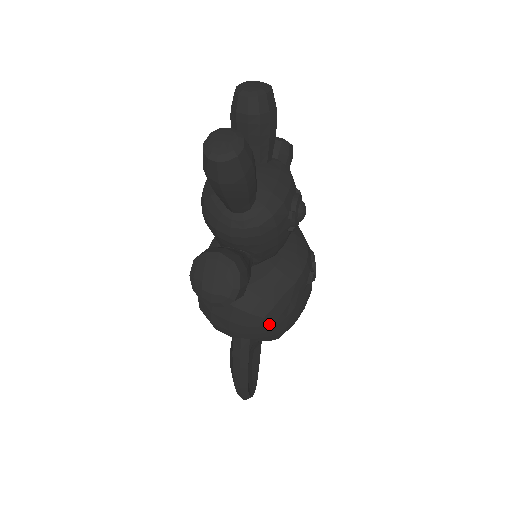
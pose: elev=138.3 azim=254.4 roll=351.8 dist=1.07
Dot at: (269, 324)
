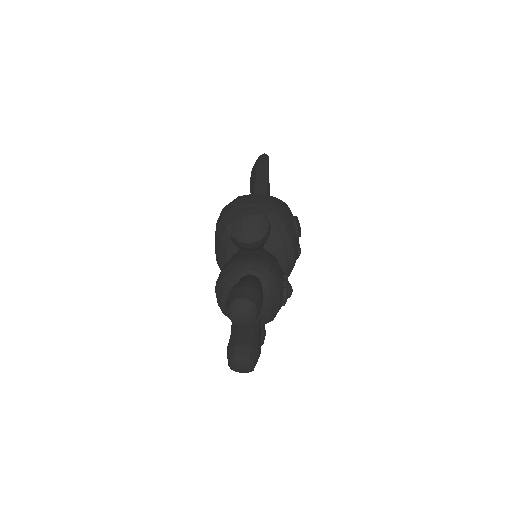
Dot at: occluded
